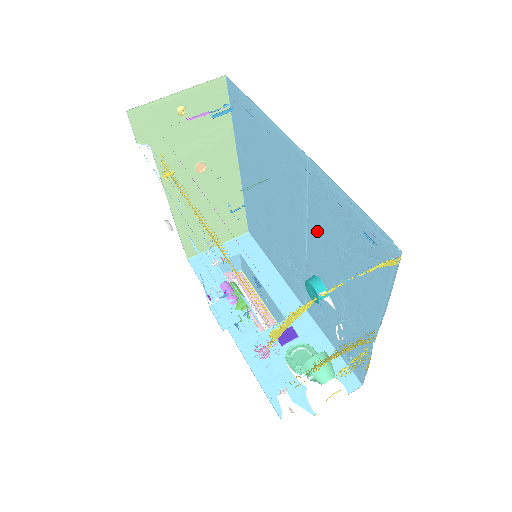
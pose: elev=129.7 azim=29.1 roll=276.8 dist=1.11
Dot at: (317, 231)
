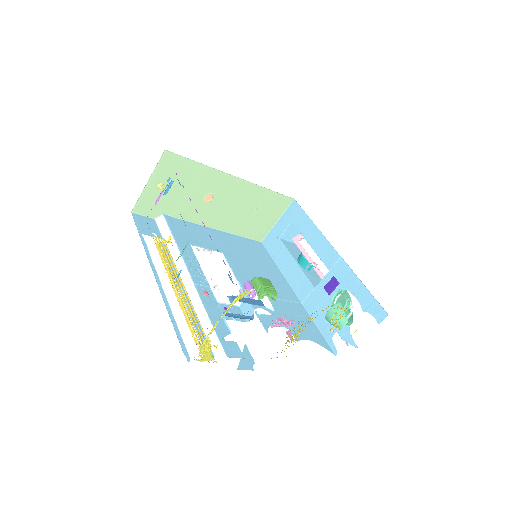
Dot at: occluded
